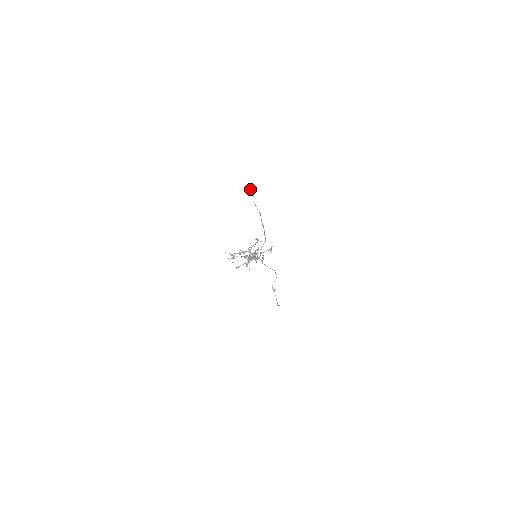
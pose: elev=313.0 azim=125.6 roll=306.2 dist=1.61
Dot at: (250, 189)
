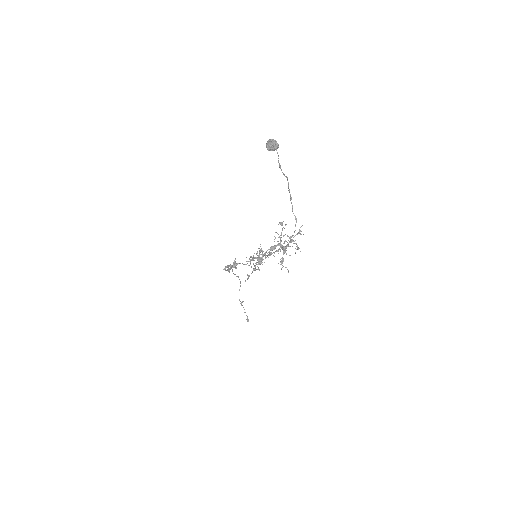
Dot at: (273, 141)
